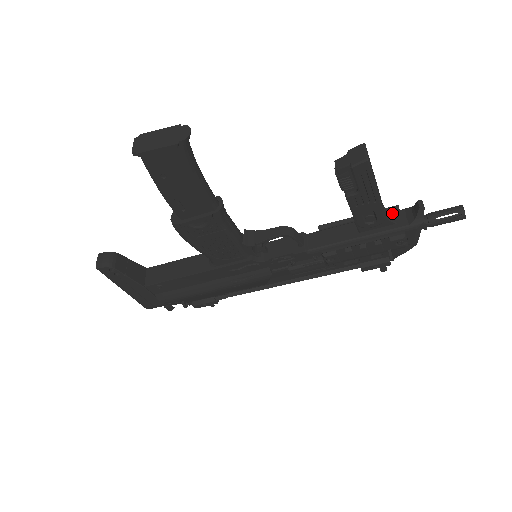
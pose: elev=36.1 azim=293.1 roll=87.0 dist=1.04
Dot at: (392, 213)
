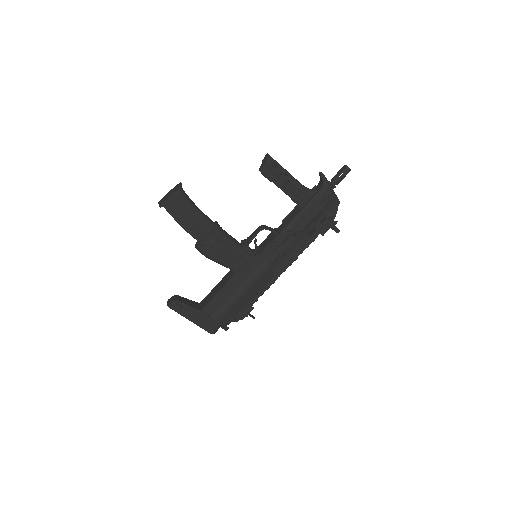
Dot at: (313, 189)
